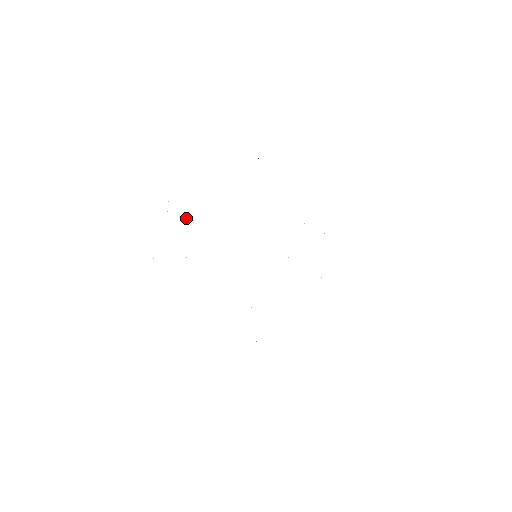
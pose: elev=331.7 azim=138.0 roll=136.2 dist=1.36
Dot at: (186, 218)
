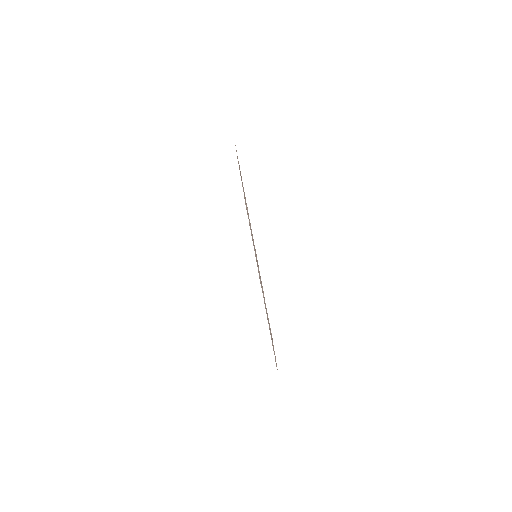
Dot at: occluded
